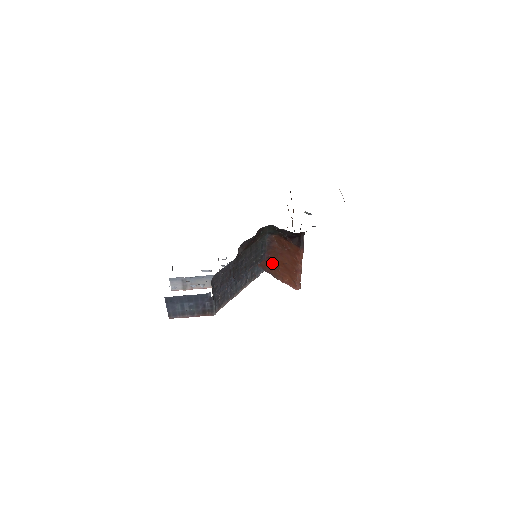
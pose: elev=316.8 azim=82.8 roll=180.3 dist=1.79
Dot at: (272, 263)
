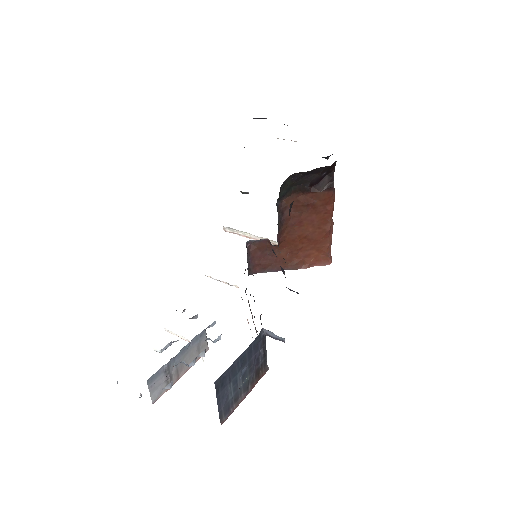
Dot at: (284, 250)
